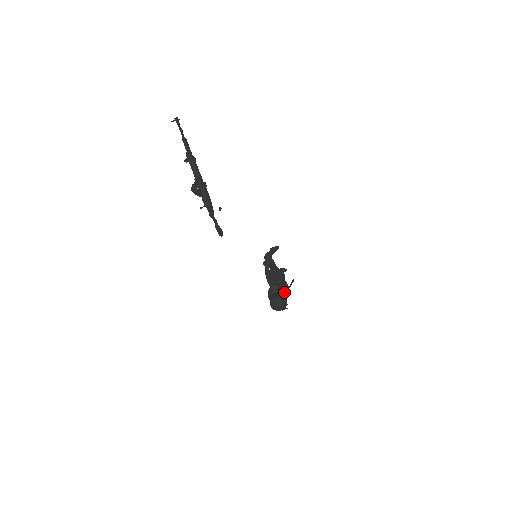
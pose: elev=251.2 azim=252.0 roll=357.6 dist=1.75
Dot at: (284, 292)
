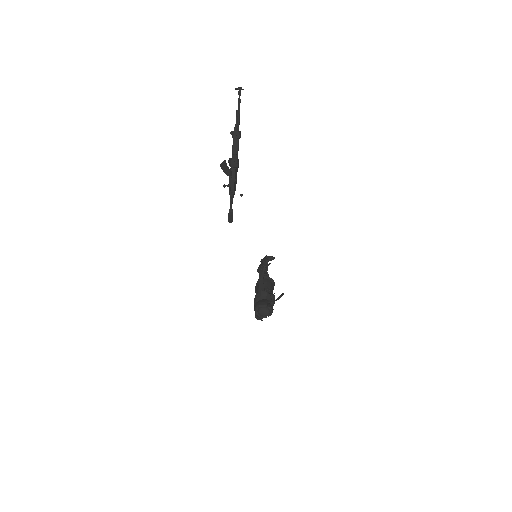
Dot at: (271, 302)
